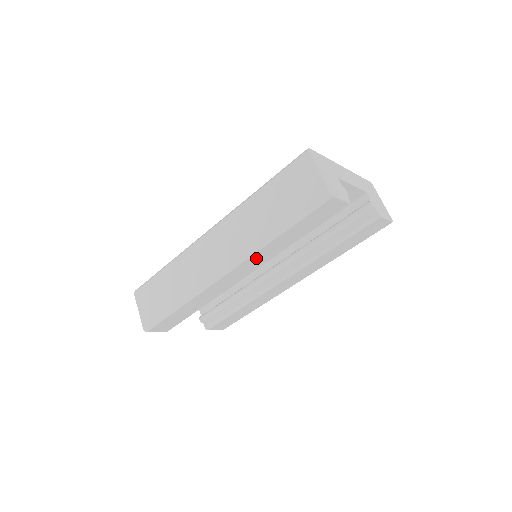
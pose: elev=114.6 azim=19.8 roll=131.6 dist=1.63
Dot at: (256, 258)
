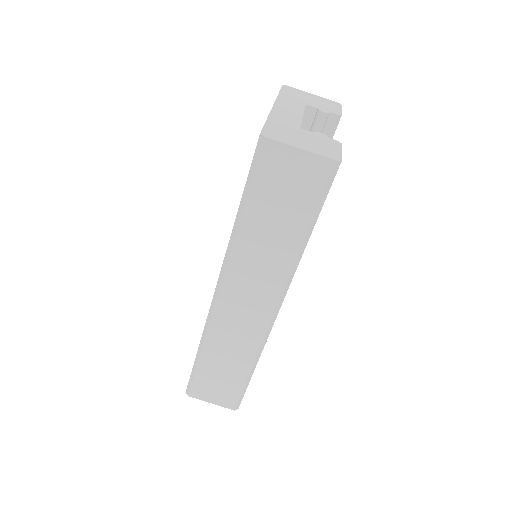
Dot at: occluded
